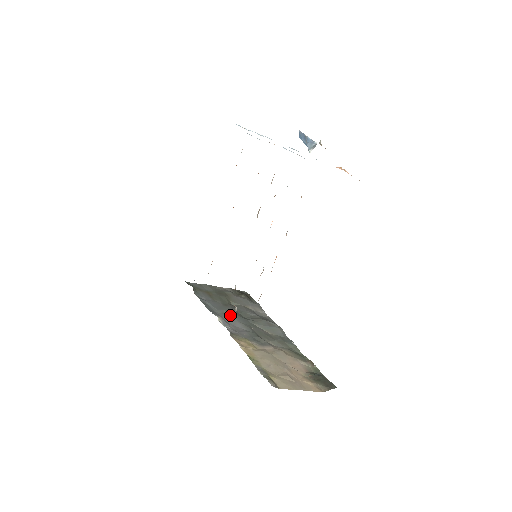
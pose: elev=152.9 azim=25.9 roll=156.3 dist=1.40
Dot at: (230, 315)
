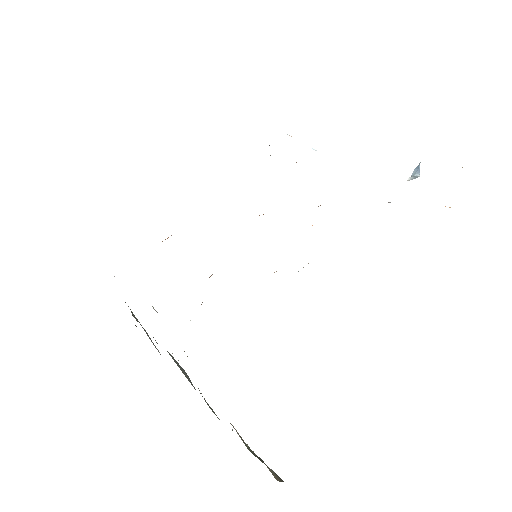
Dot at: occluded
